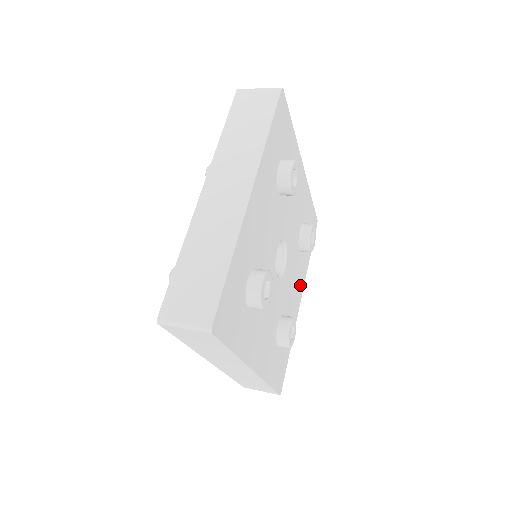
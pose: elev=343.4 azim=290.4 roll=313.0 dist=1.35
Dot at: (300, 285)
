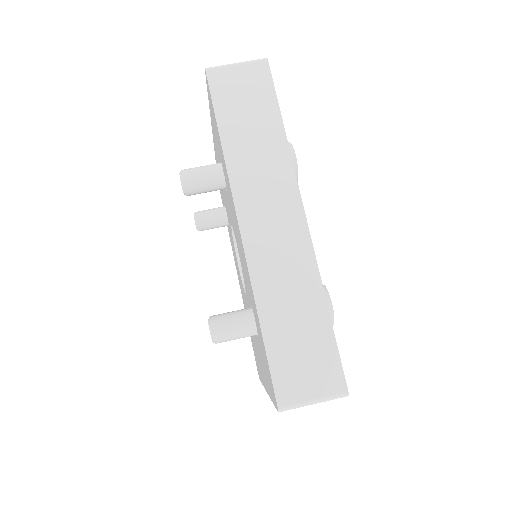
Dot at: occluded
